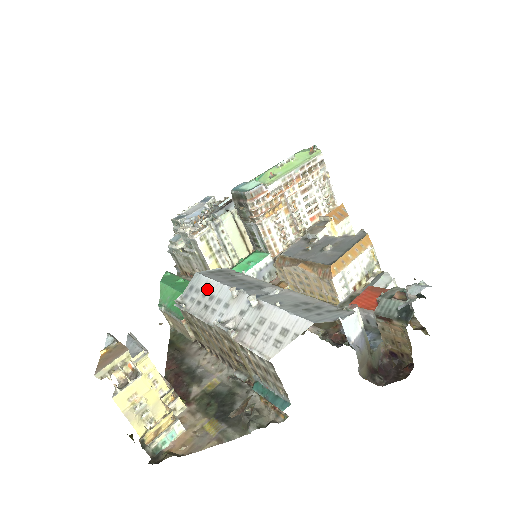
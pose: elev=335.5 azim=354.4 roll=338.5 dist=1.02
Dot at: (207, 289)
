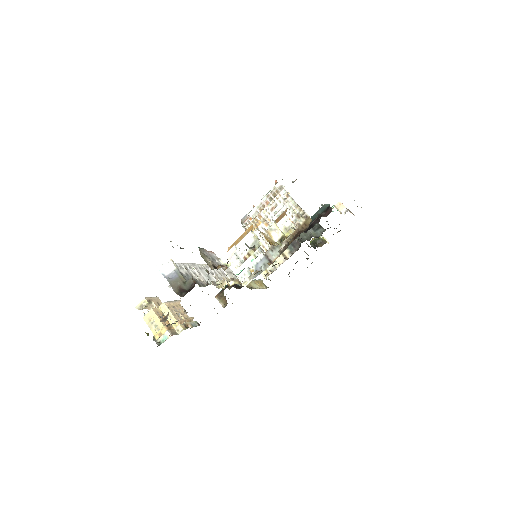
Dot at: occluded
